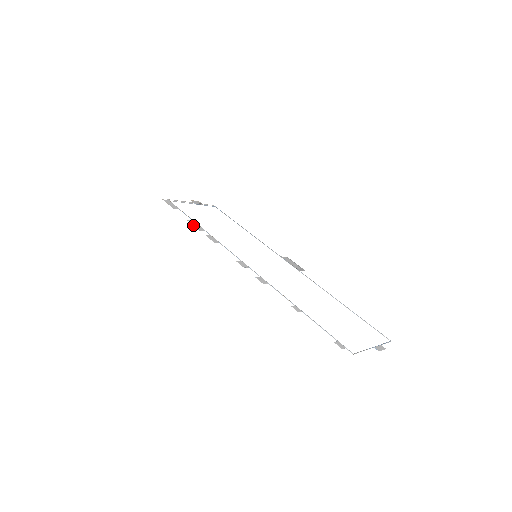
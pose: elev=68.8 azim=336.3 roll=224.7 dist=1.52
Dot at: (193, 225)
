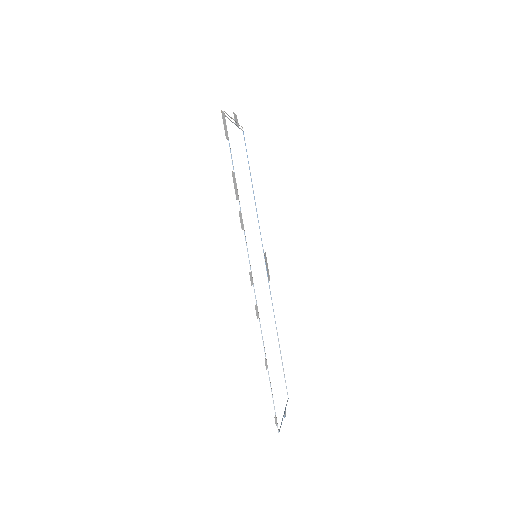
Dot at: (234, 185)
